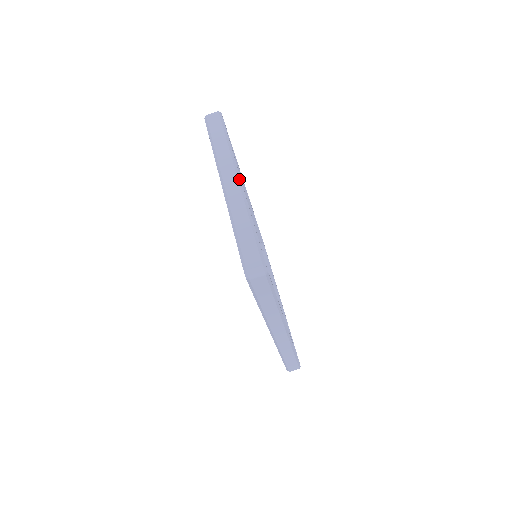
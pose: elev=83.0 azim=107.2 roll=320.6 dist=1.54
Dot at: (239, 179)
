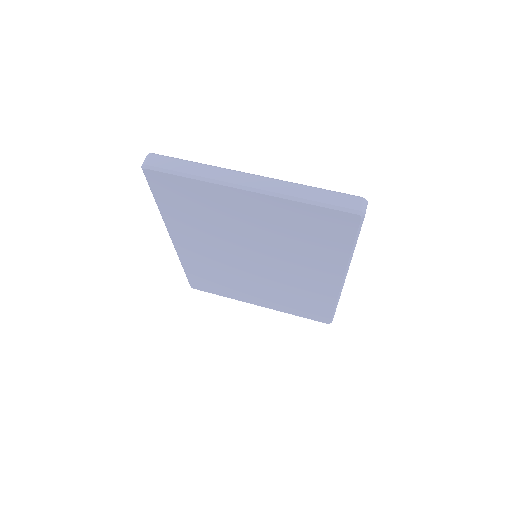
Dot at: (252, 174)
